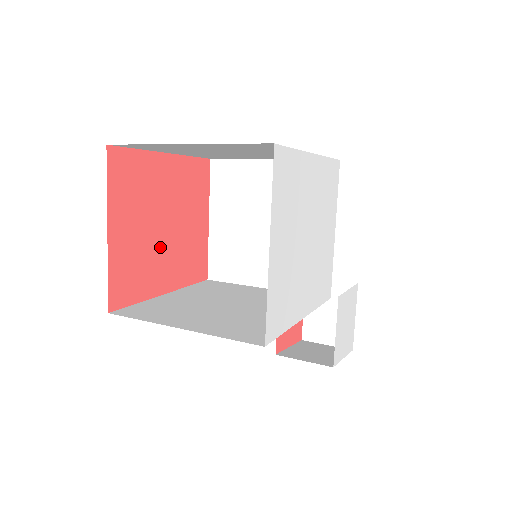
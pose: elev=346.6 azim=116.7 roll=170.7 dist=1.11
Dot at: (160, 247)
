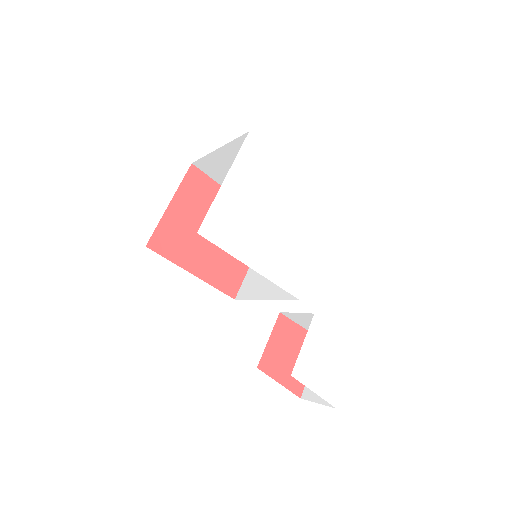
Dot at: (203, 242)
